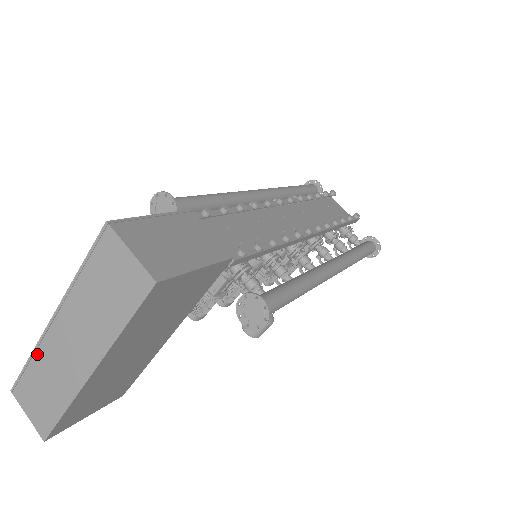
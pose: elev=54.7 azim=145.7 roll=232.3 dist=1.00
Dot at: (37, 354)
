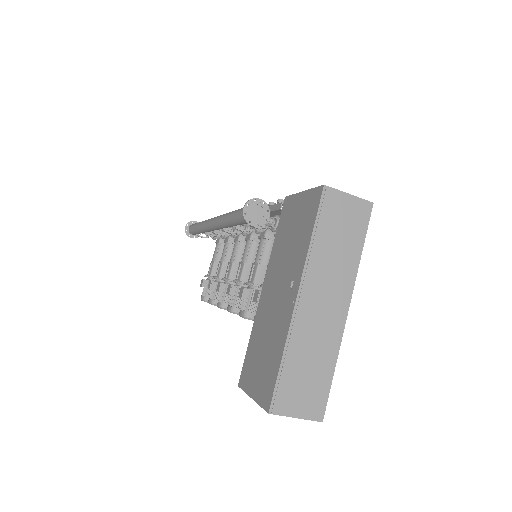
Dot at: (291, 343)
